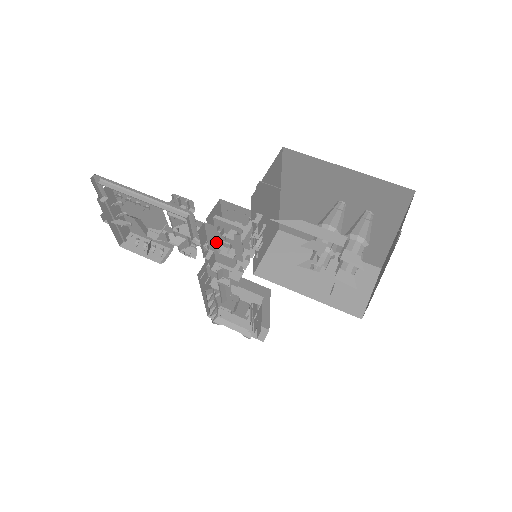
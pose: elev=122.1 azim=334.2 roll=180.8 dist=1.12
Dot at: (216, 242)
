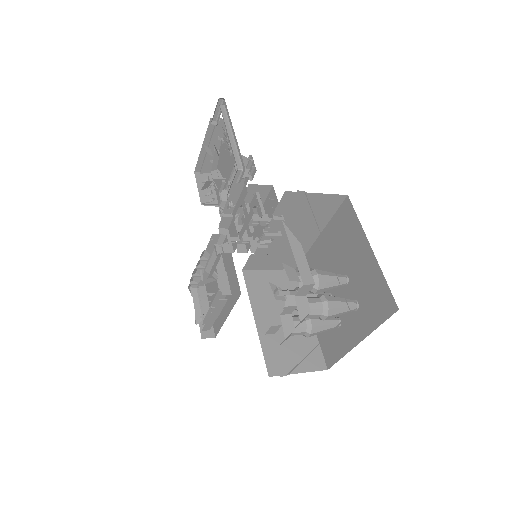
Dot at: occluded
